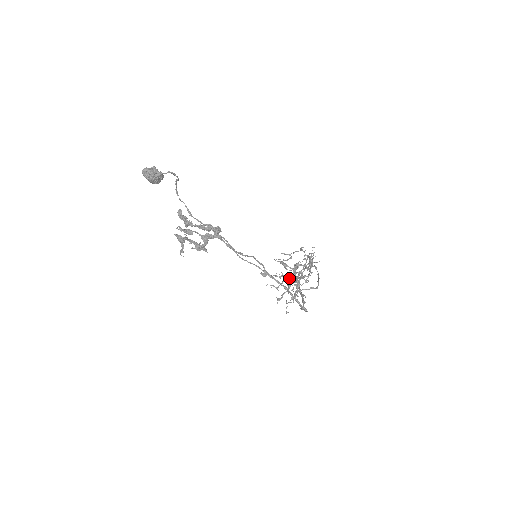
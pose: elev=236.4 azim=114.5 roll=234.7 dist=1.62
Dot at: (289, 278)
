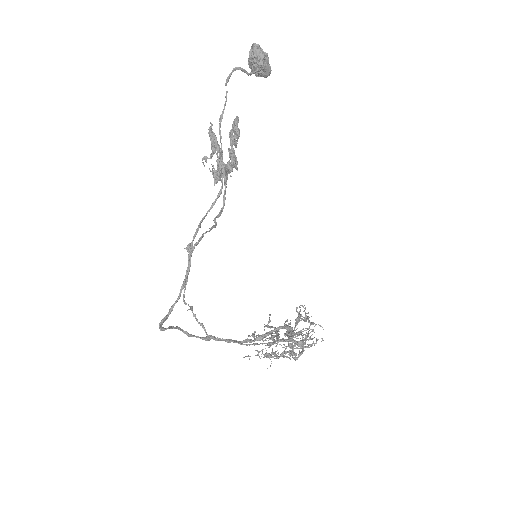
Dot at: occluded
